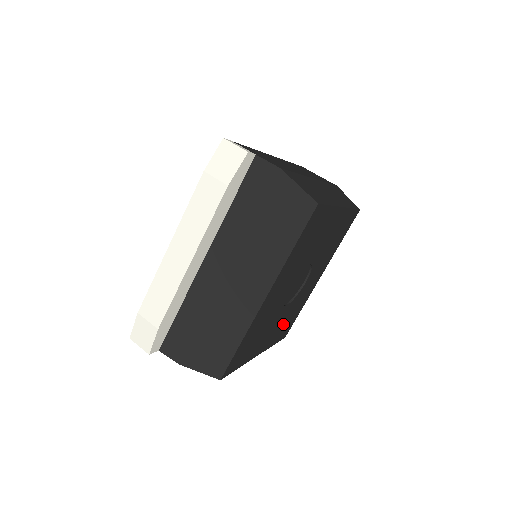
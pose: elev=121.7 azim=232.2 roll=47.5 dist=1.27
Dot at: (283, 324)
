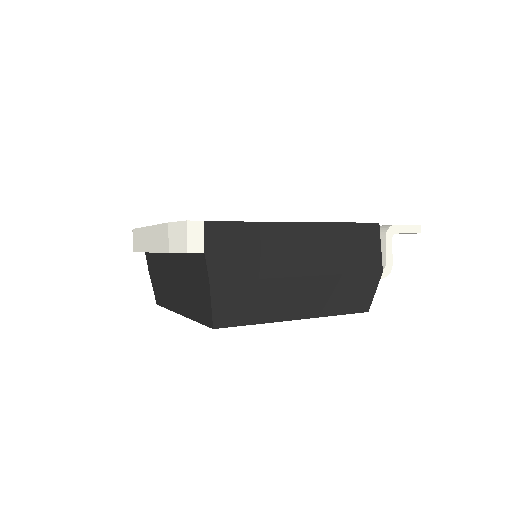
Dot at: occluded
